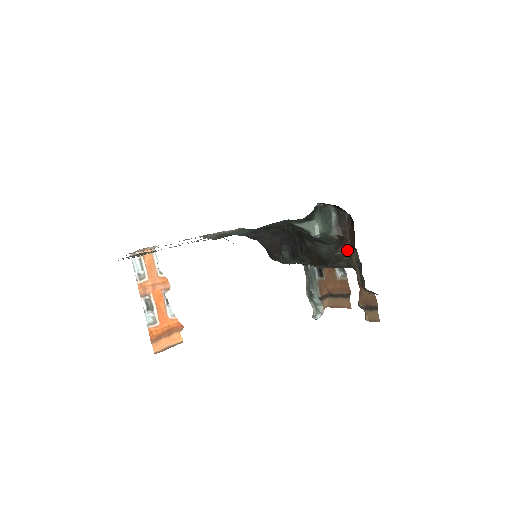
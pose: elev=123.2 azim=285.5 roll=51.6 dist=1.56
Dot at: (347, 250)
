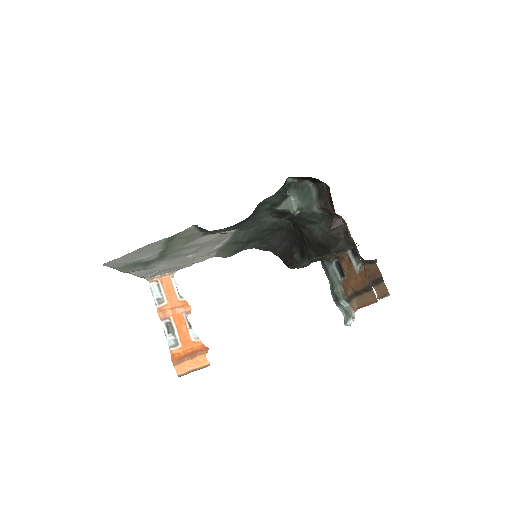
Dot at: (341, 227)
